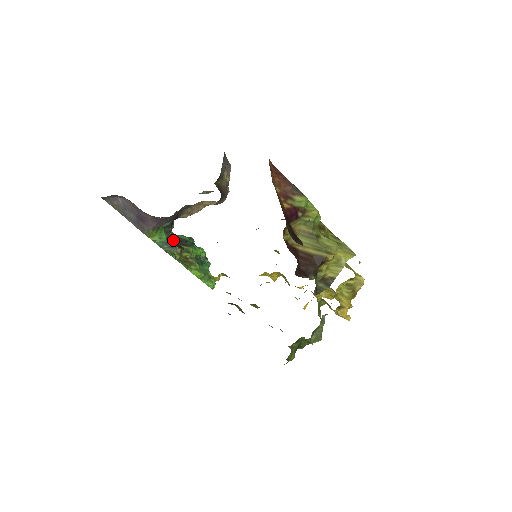
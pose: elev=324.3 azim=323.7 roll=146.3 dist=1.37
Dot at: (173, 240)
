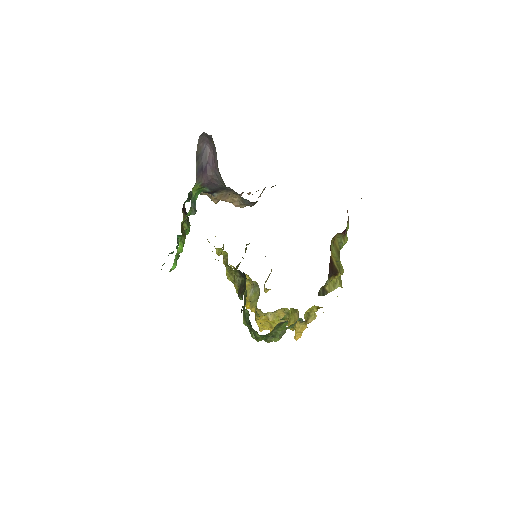
Dot at: (185, 208)
